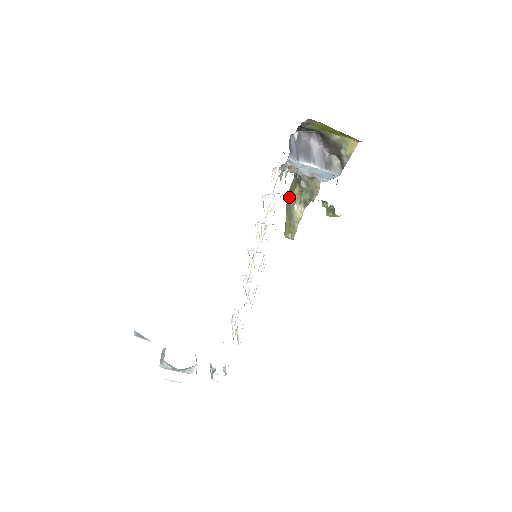
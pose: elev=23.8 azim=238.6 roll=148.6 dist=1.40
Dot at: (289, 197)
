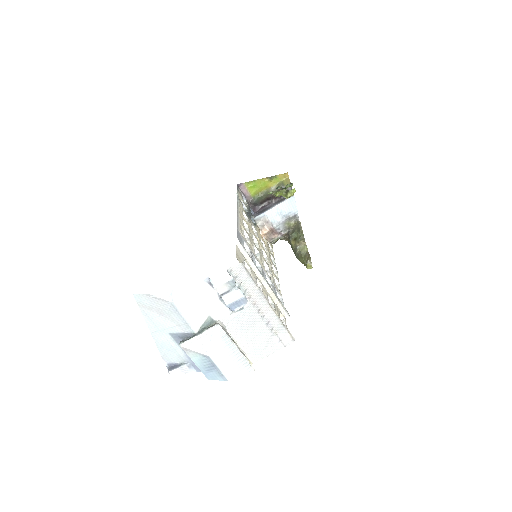
Dot at: (294, 253)
